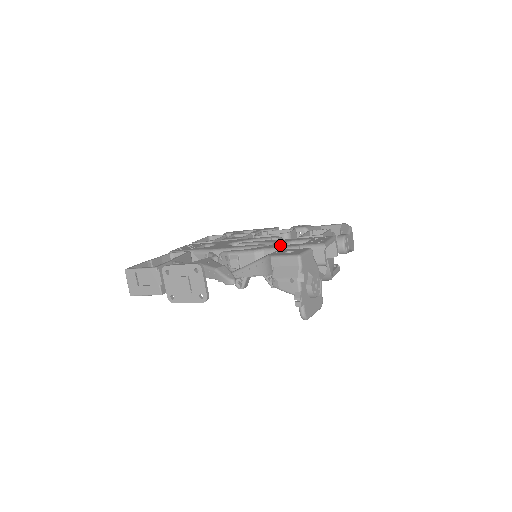
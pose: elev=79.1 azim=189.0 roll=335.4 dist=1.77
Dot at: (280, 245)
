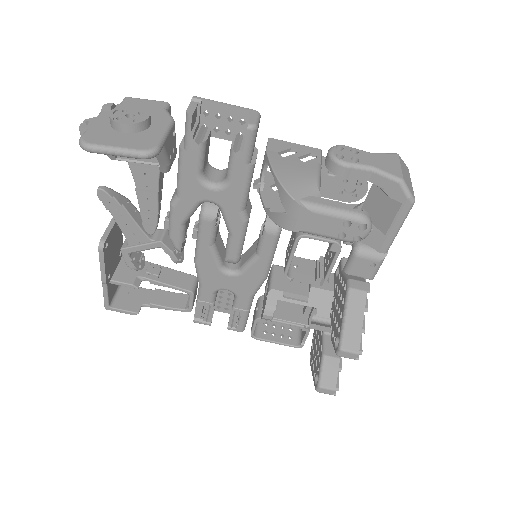
Dot at: occluded
